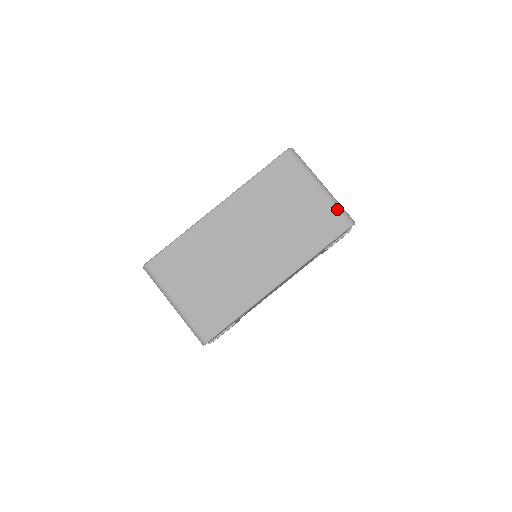
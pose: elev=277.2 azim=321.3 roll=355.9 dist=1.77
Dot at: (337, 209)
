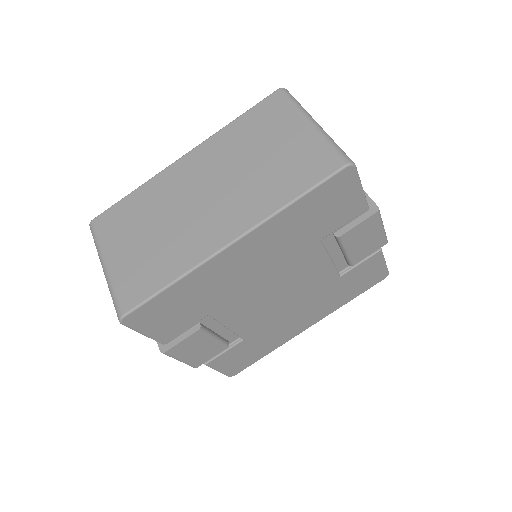
Dot at: (329, 146)
